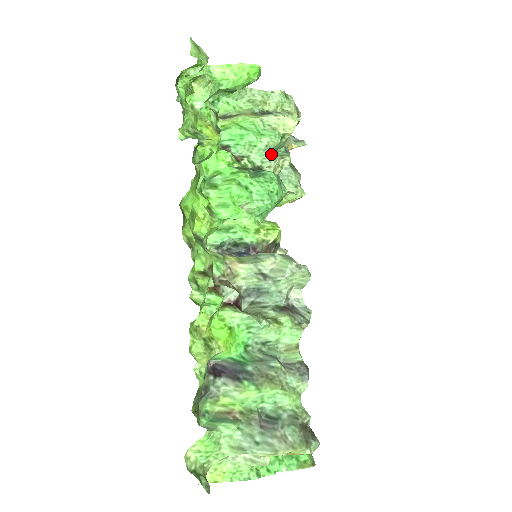
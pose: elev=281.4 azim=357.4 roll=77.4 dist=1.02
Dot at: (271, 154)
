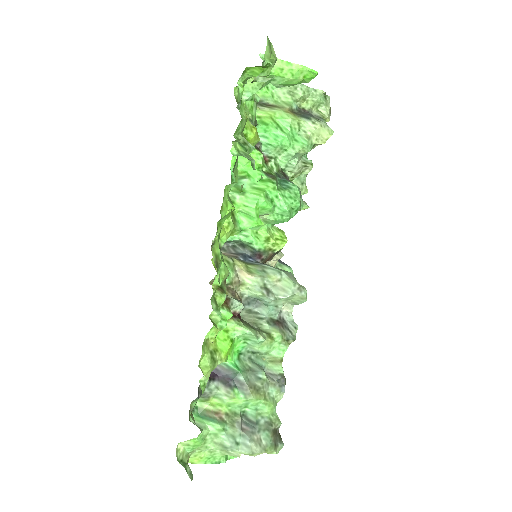
Dot at: (297, 161)
